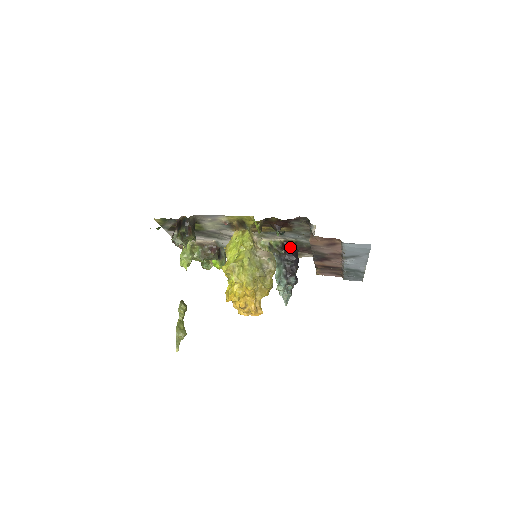
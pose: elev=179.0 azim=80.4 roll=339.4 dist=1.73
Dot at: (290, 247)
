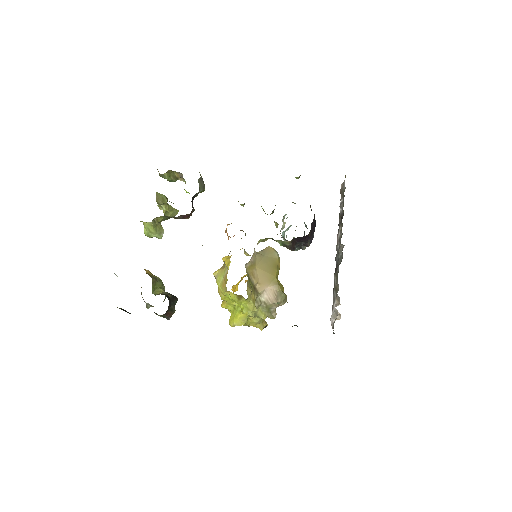
Dot at: (303, 237)
